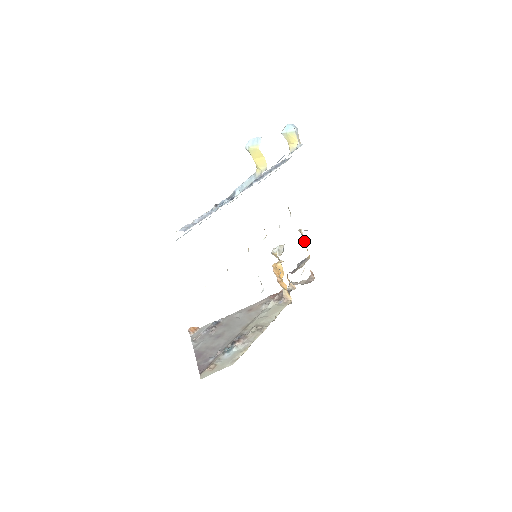
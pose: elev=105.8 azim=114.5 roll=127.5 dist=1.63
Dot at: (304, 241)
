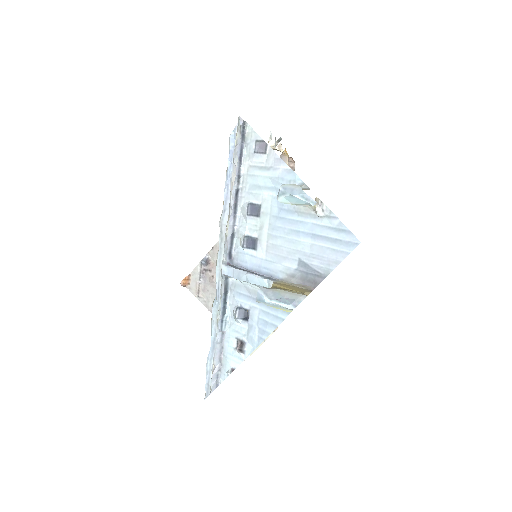
Dot at: occluded
